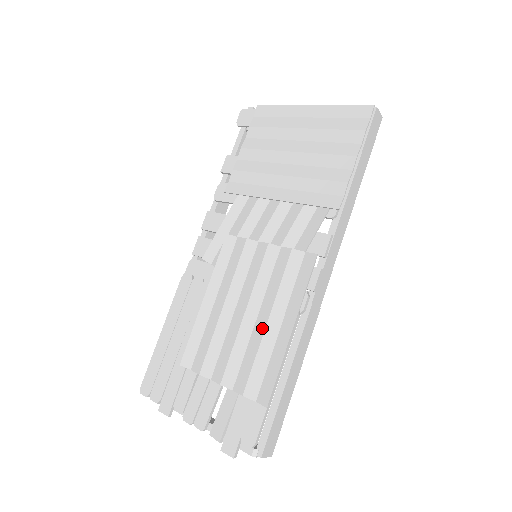
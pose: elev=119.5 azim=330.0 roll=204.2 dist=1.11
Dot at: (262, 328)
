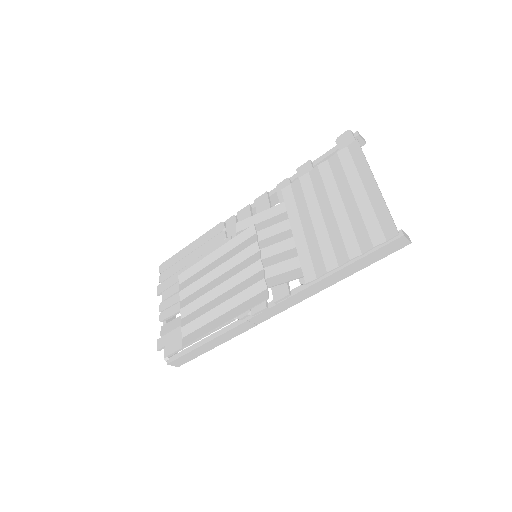
Dot at: (215, 305)
